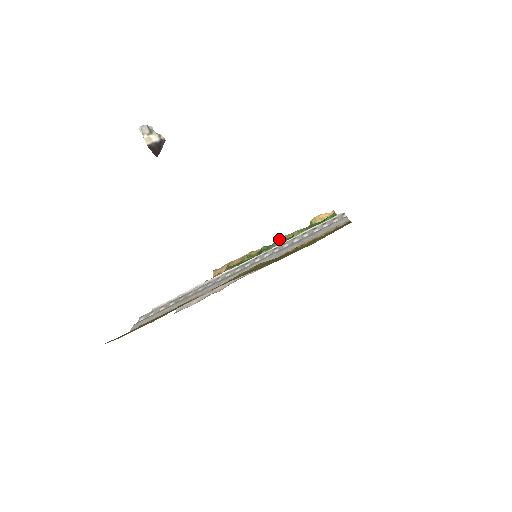
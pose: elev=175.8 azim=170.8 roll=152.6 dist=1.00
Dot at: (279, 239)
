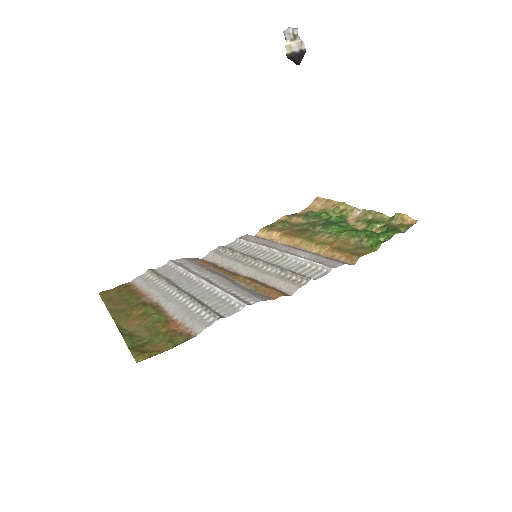
Dot at: occluded
